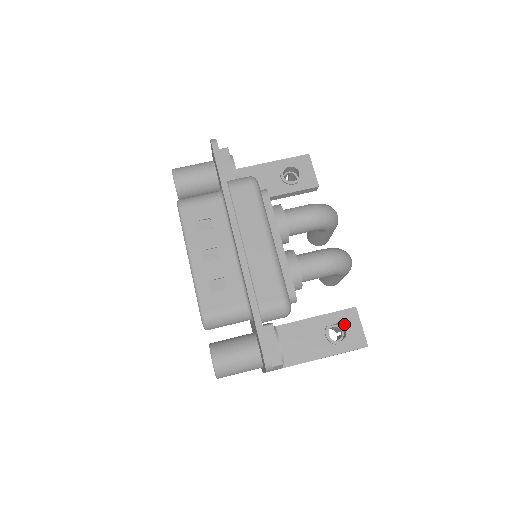
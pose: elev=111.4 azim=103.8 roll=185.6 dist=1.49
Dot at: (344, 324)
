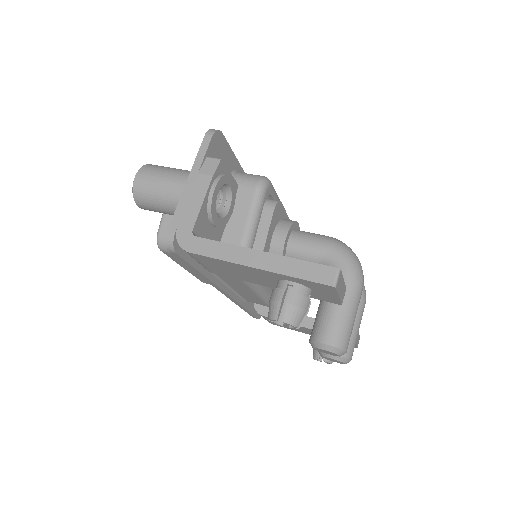
Dot at: occluded
